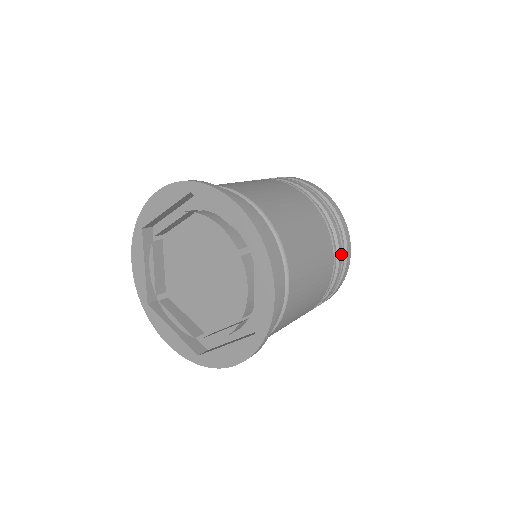
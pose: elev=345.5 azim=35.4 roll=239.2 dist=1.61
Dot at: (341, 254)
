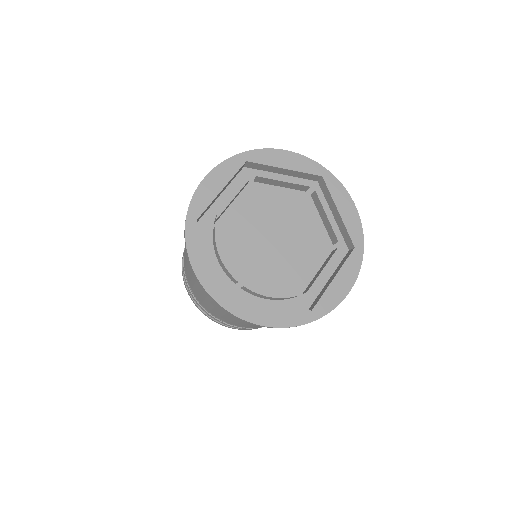
Dot at: occluded
